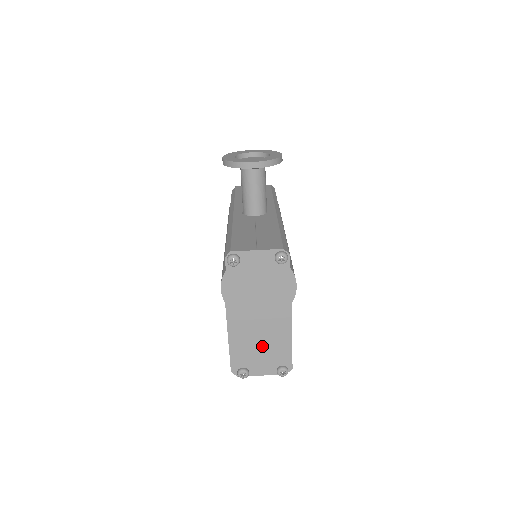
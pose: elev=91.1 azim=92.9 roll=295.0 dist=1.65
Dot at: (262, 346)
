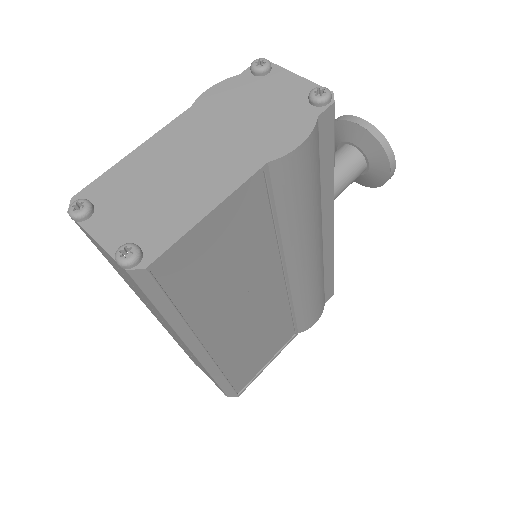
Dot at: (156, 193)
